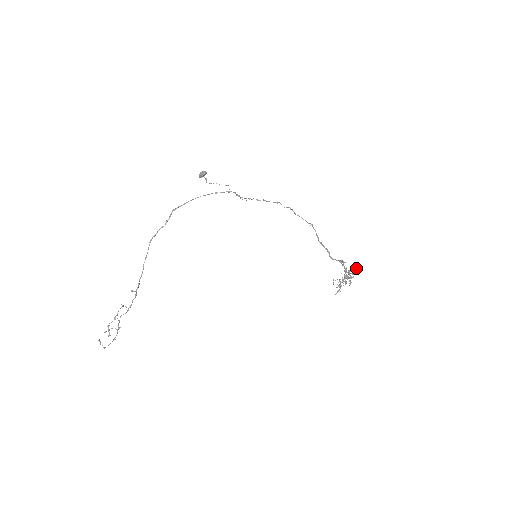
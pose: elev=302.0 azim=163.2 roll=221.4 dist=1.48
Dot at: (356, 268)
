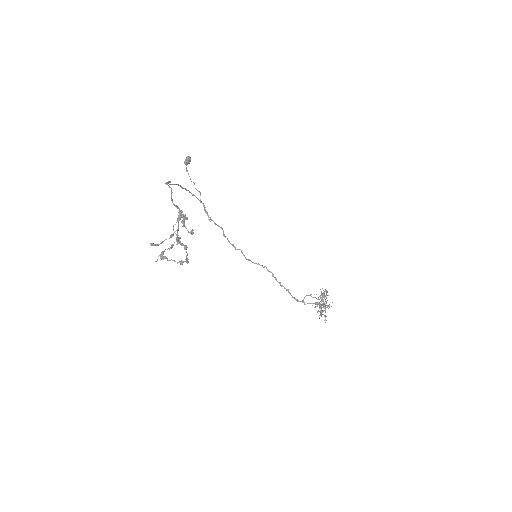
Dot at: occluded
